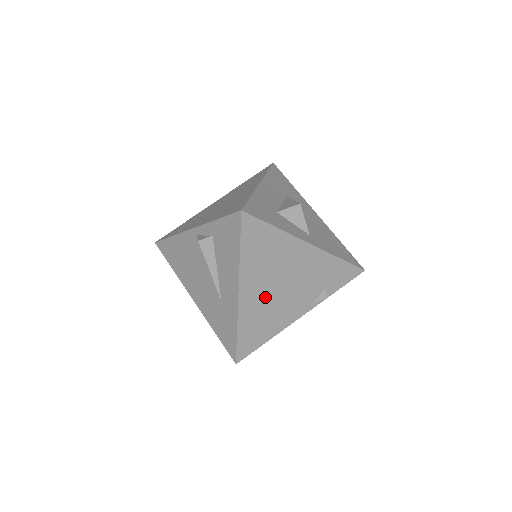
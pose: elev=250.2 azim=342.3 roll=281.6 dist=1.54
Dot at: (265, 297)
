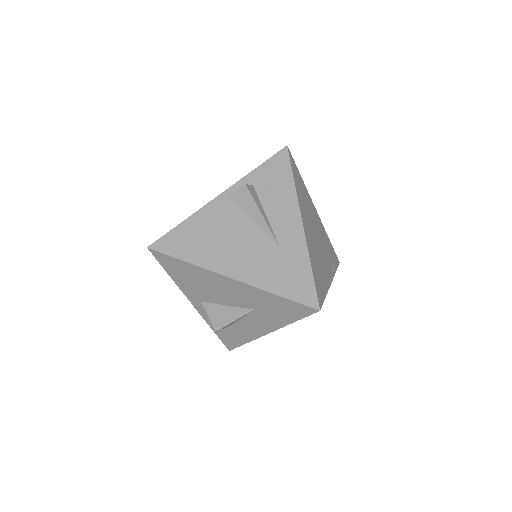
Dot at: (313, 240)
